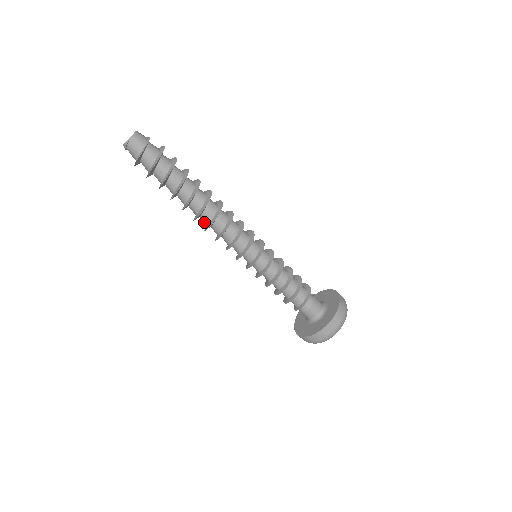
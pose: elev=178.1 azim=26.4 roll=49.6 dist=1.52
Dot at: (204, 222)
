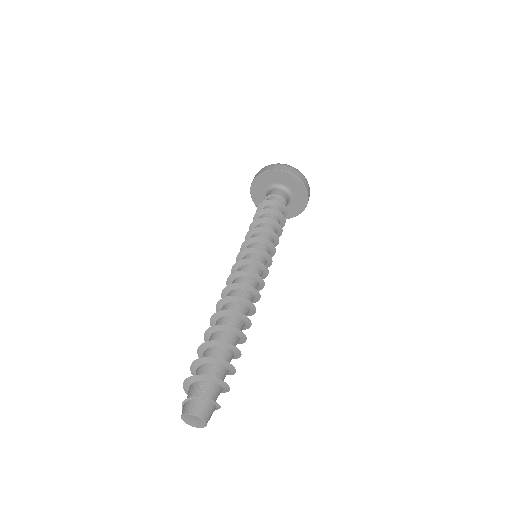
Dot at: occluded
